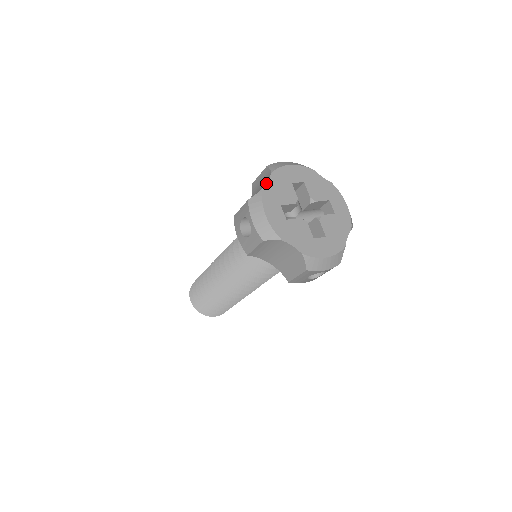
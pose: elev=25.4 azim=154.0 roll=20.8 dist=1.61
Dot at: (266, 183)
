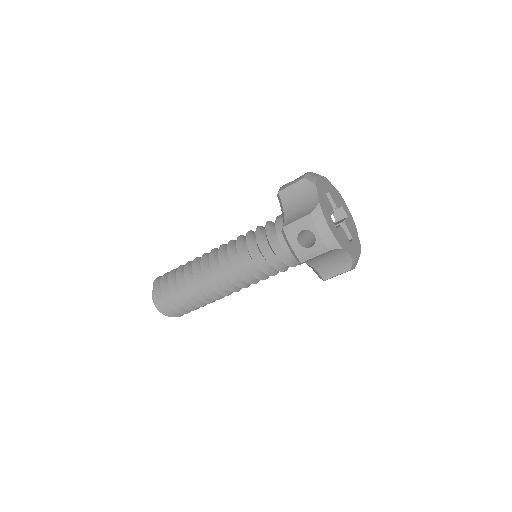
Dot at: (331, 184)
